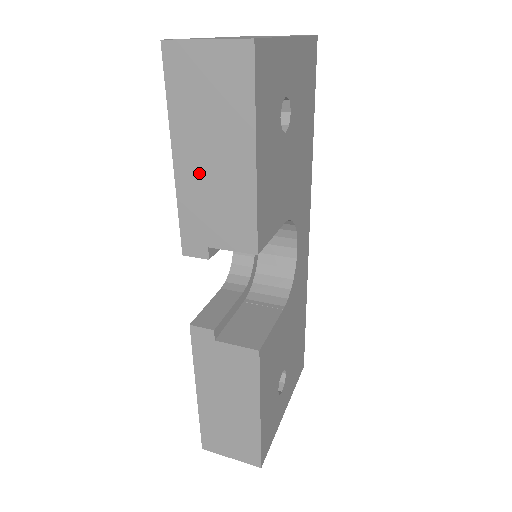
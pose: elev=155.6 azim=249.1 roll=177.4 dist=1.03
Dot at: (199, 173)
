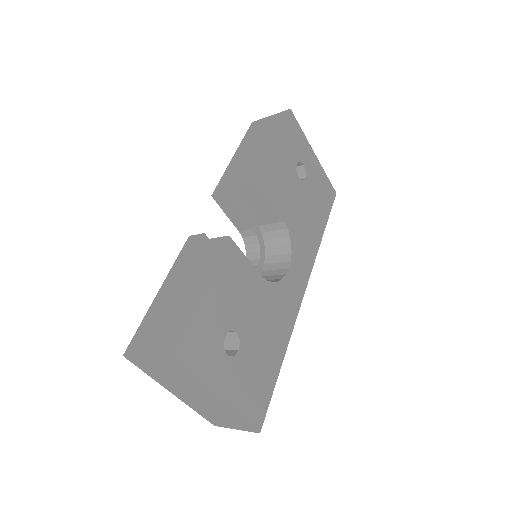
Dot at: (243, 156)
